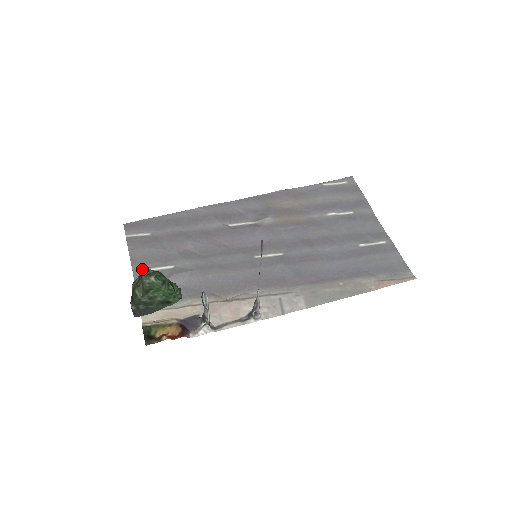
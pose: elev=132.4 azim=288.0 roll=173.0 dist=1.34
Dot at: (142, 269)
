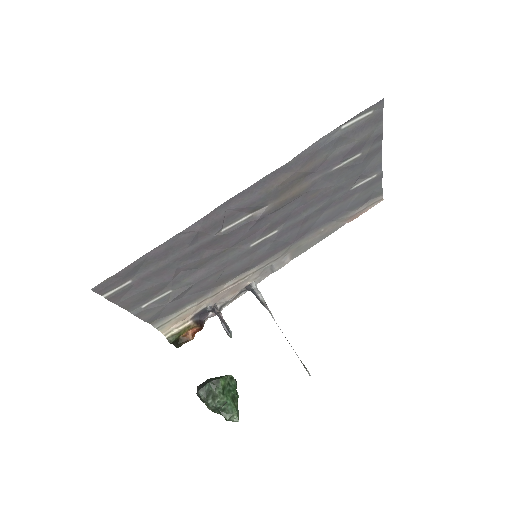
Dot at: (140, 307)
